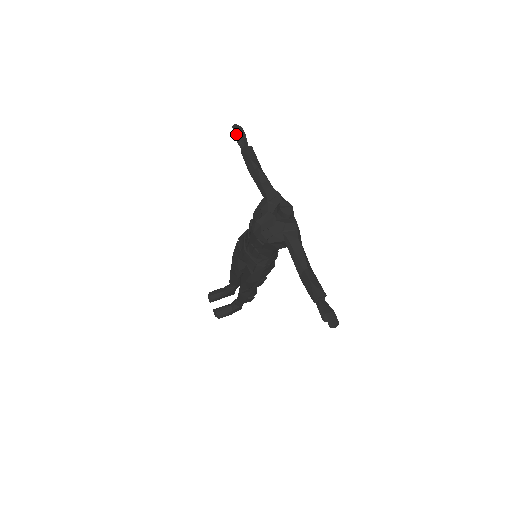
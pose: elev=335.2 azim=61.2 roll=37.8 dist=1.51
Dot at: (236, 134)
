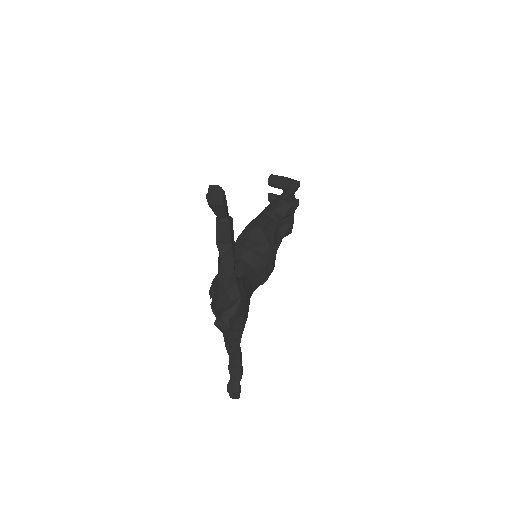
Dot at: (209, 203)
